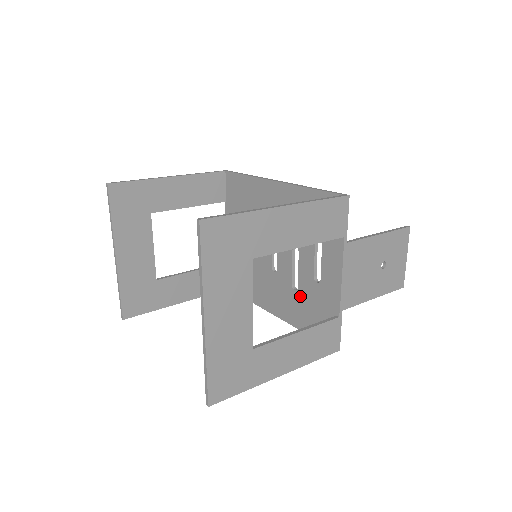
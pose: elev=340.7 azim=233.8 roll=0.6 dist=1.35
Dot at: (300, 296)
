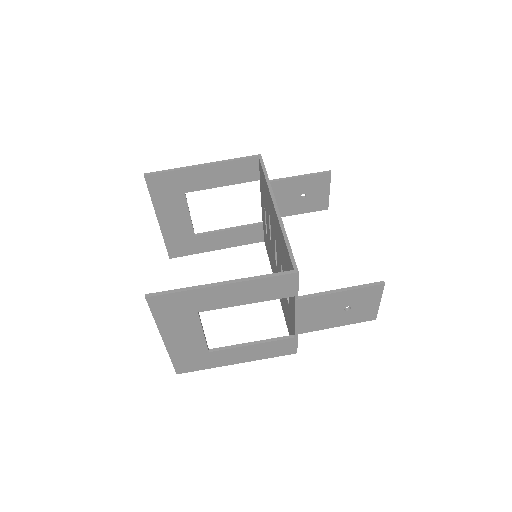
Dot at: (284, 298)
